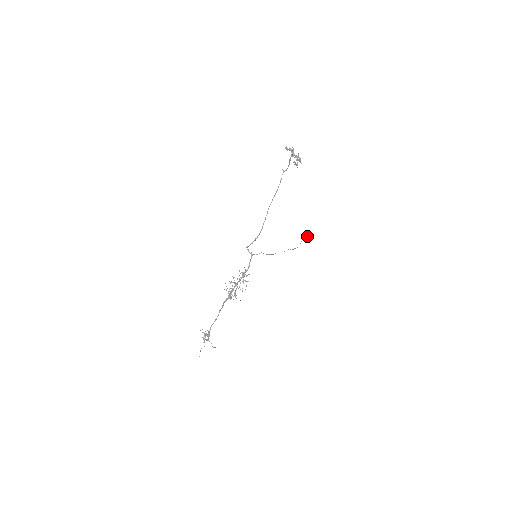
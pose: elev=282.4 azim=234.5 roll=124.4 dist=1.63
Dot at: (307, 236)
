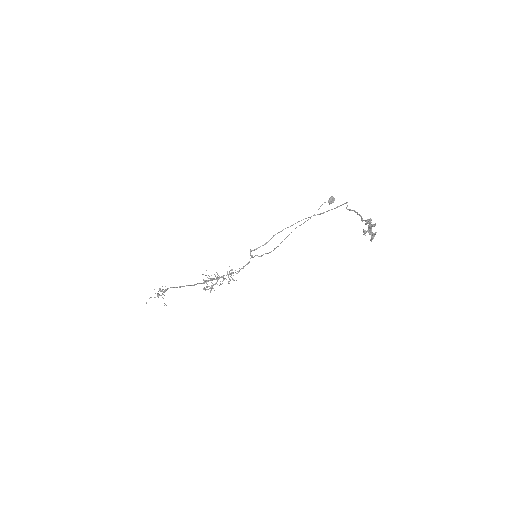
Dot at: (329, 200)
